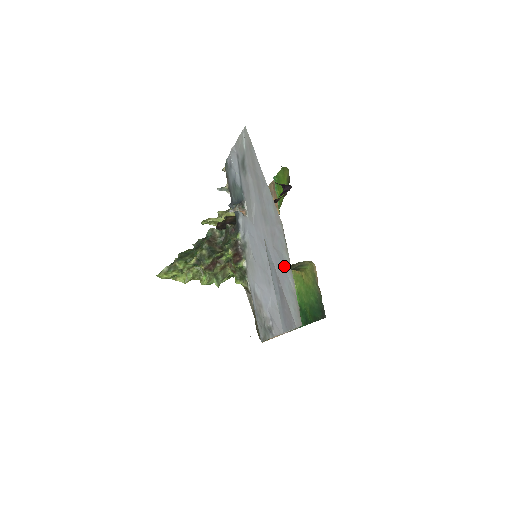
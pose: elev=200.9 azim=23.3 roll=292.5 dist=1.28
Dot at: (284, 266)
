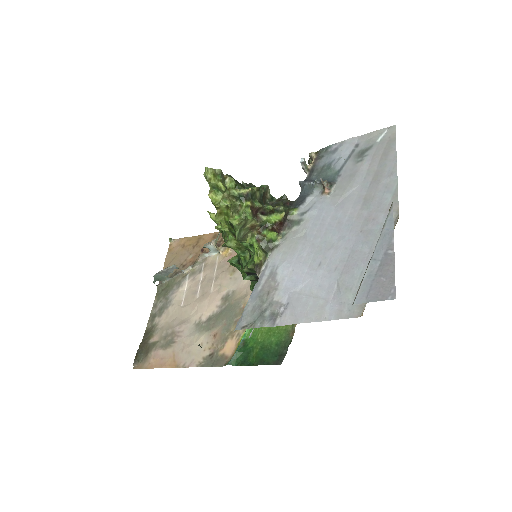
Dot at: (370, 251)
